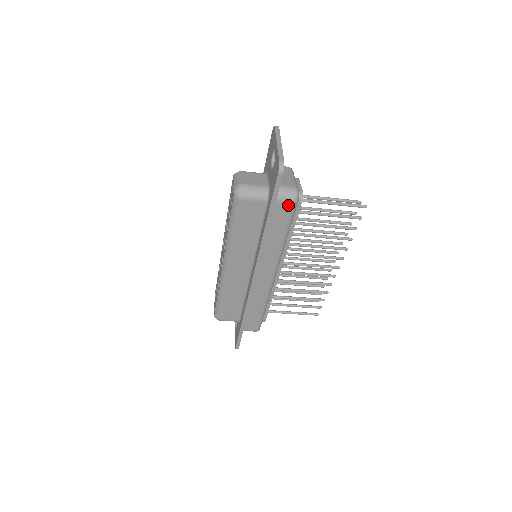
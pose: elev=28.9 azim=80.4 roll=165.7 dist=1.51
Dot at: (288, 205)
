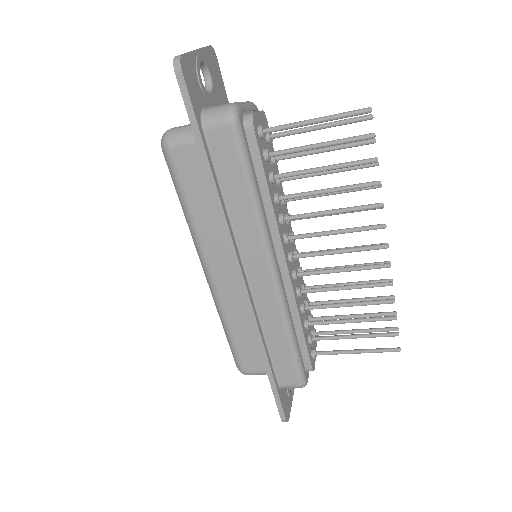
Dot at: (224, 130)
